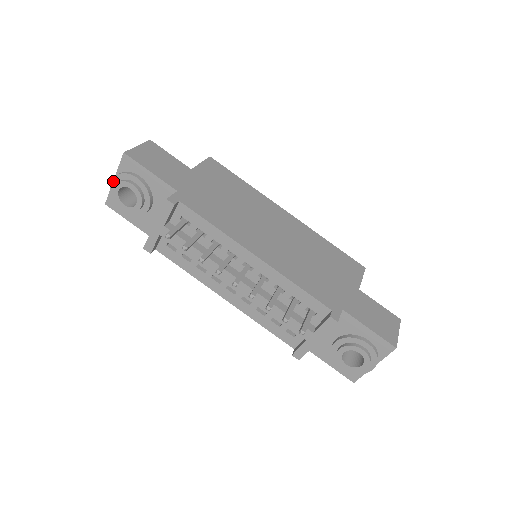
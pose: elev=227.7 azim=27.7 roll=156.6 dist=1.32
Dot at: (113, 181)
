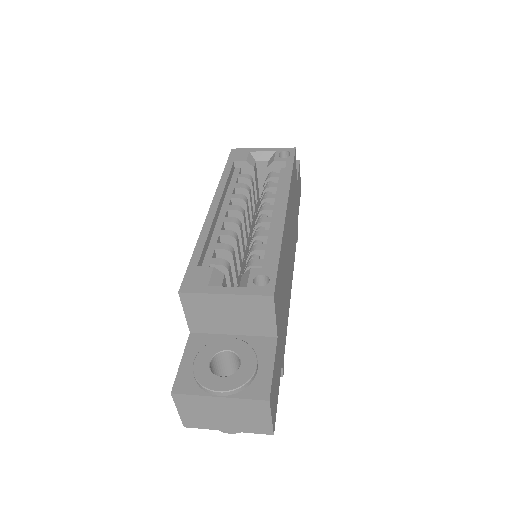
Dot at: (233, 432)
